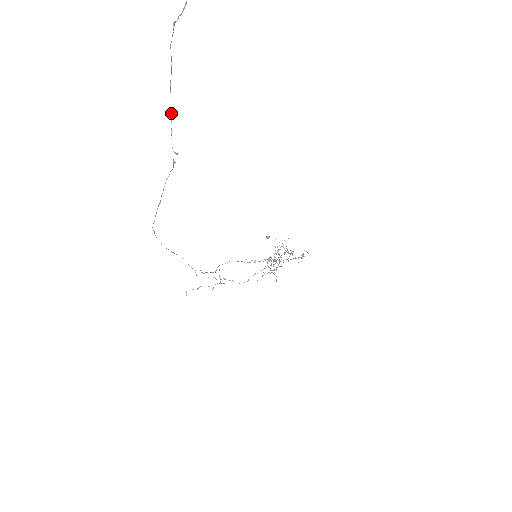
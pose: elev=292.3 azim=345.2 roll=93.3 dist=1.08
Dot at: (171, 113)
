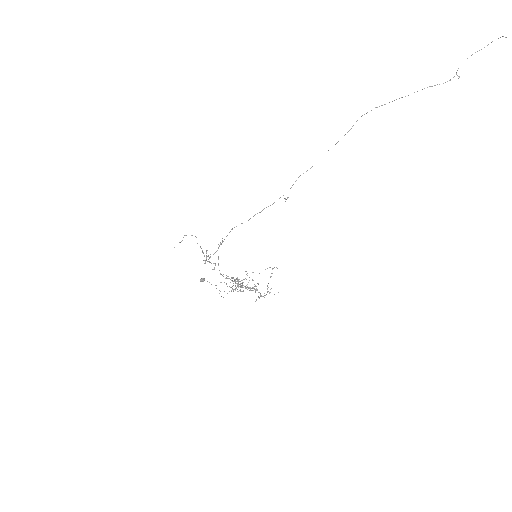
Dot at: occluded
